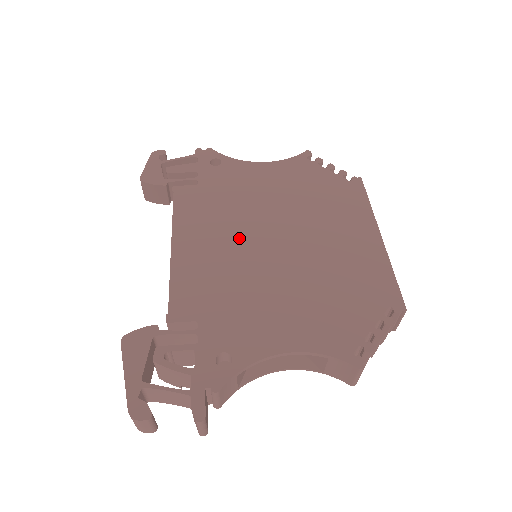
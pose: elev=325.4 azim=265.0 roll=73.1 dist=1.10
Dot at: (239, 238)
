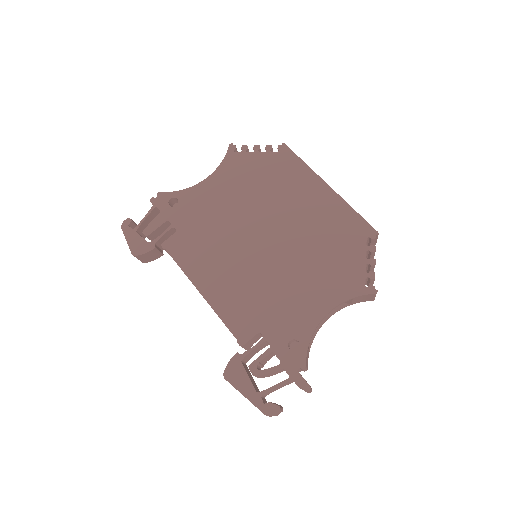
Dot at: (238, 254)
